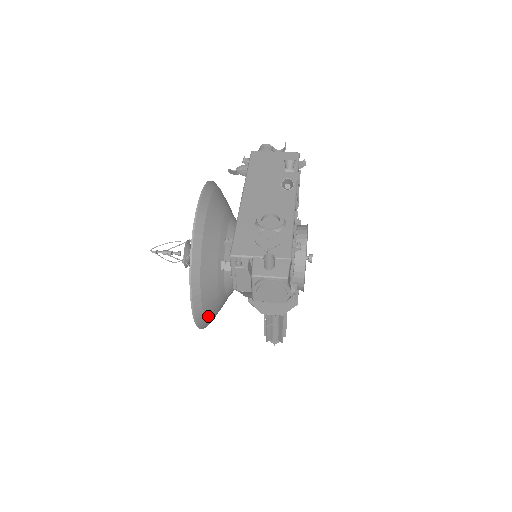
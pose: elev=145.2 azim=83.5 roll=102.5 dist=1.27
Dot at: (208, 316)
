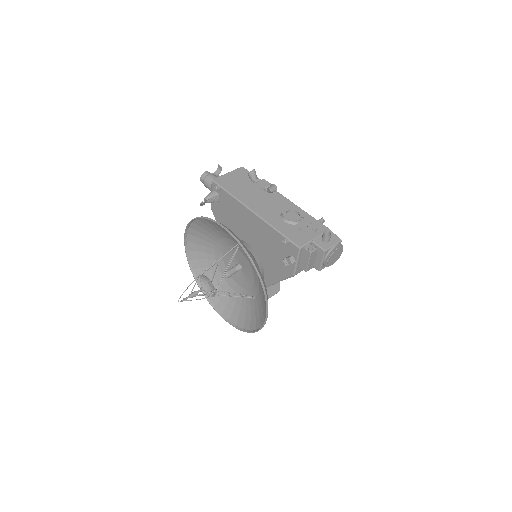
Dot at: (263, 316)
